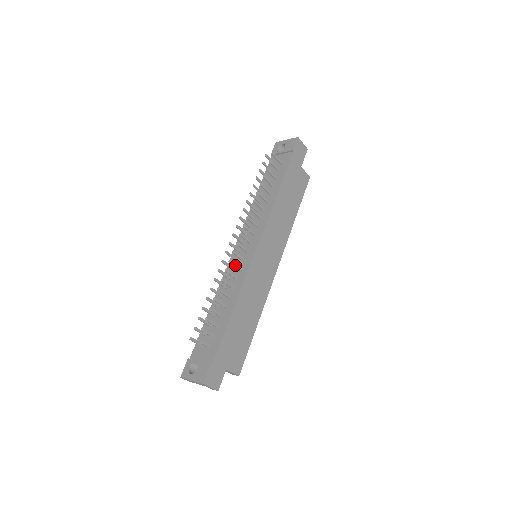
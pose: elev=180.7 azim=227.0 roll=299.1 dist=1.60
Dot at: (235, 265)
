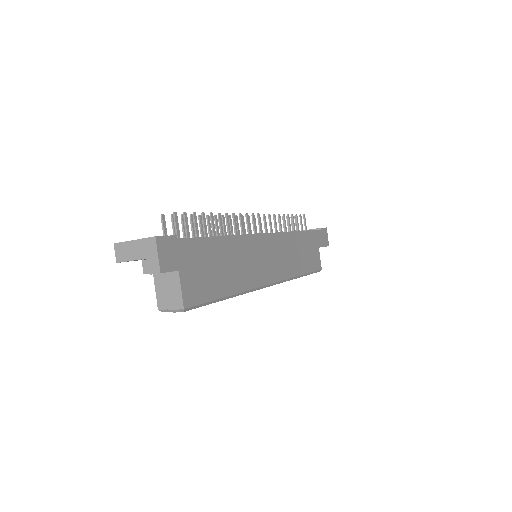
Dot at: (242, 224)
